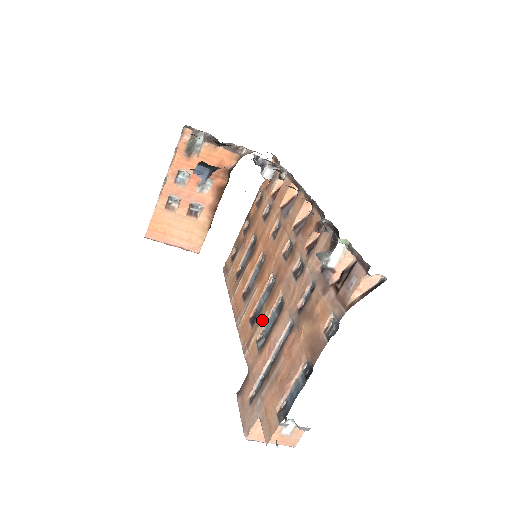
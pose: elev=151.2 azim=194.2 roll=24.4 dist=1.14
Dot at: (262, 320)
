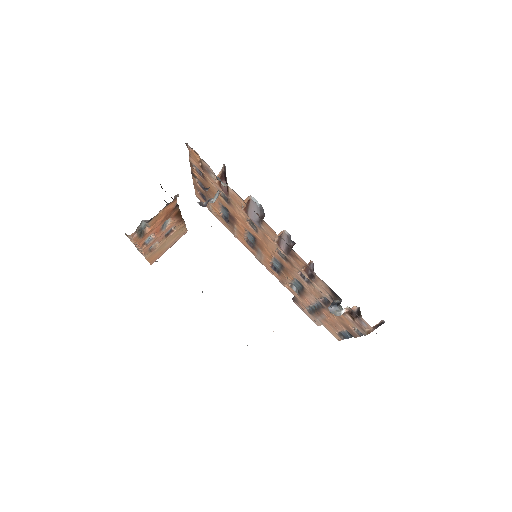
Dot at: (287, 281)
